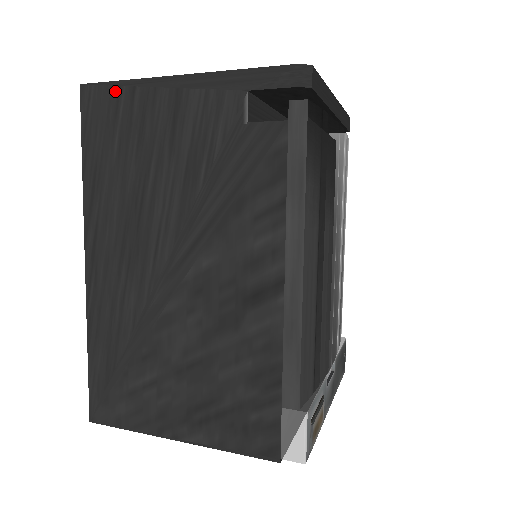
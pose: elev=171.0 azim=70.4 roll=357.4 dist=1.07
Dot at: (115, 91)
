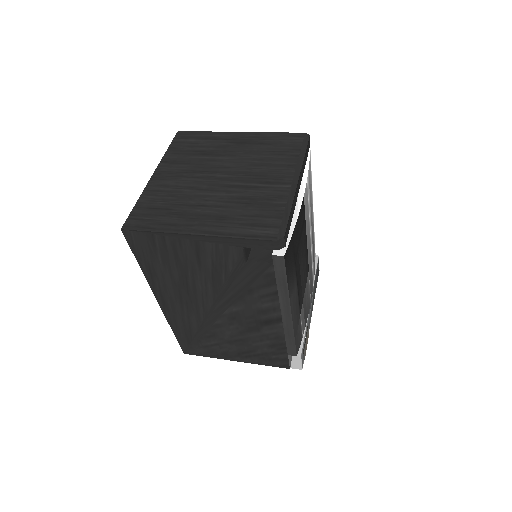
Dot at: (150, 236)
